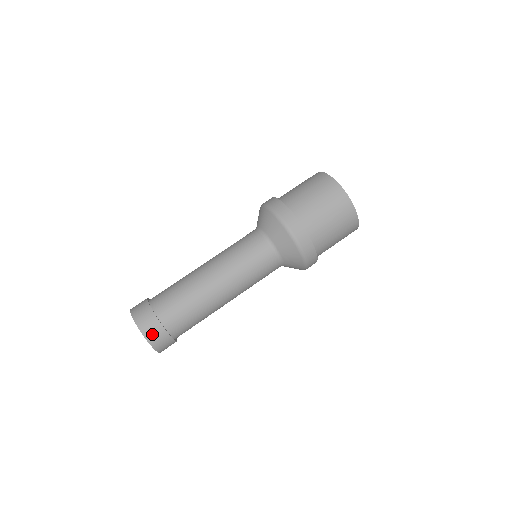
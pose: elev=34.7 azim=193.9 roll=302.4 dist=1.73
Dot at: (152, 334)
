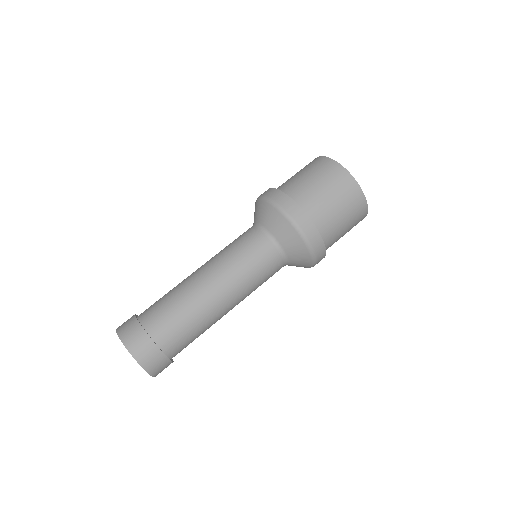
Dot at: (145, 356)
